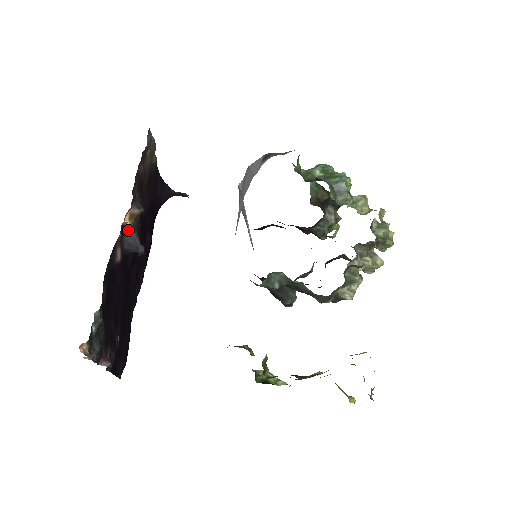
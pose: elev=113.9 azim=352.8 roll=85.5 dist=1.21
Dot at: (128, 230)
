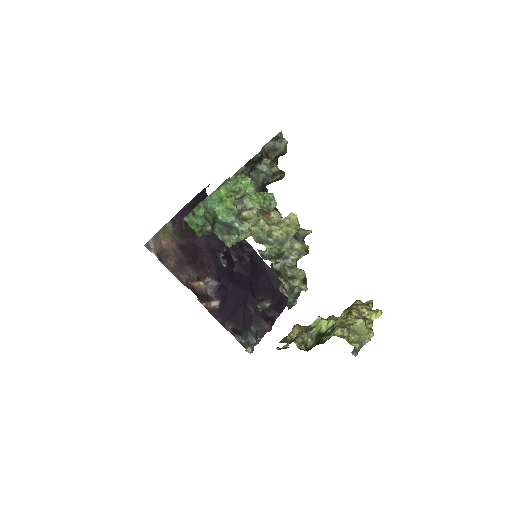
Dot at: (205, 285)
